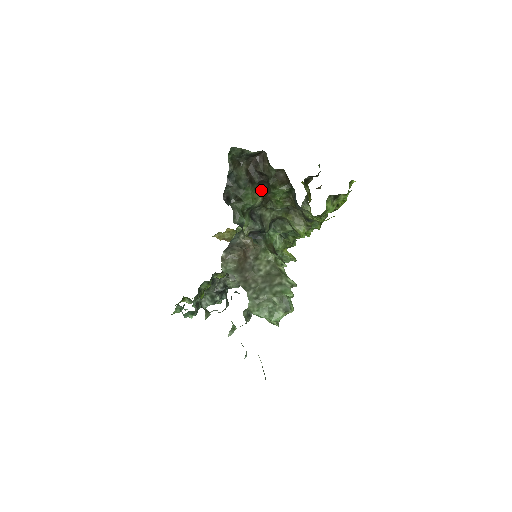
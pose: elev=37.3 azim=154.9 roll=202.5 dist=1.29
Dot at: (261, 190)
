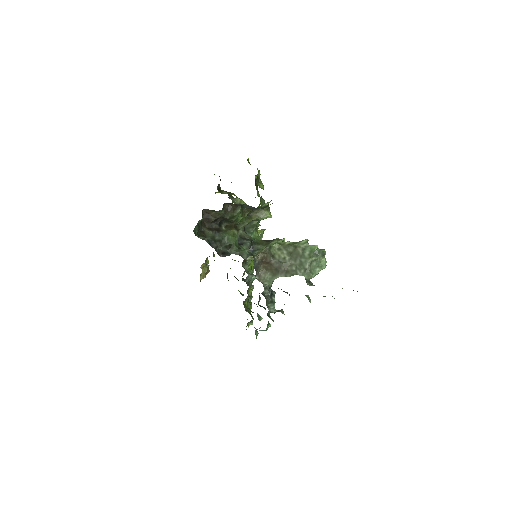
Dot at: (224, 227)
